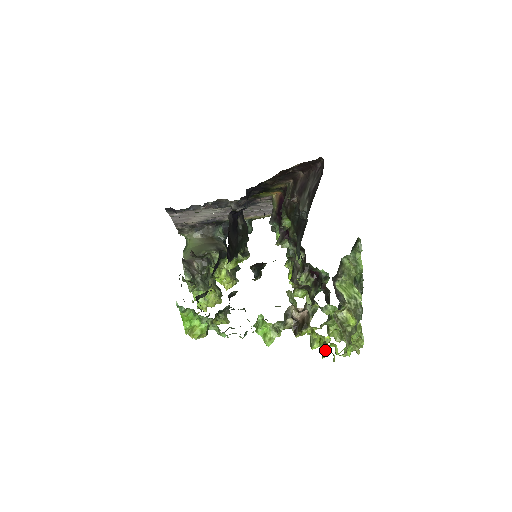
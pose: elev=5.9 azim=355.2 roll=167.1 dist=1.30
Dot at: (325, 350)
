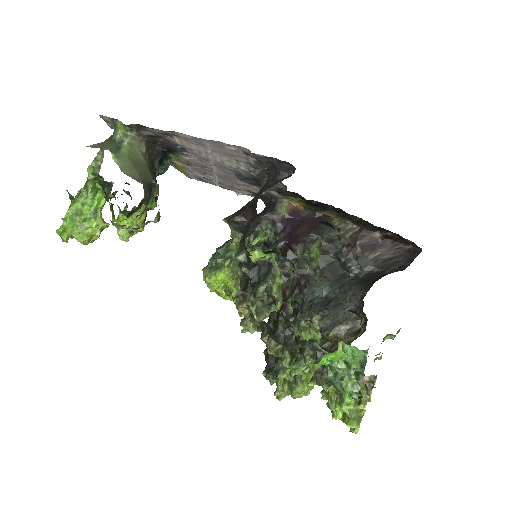
Dot at: occluded
